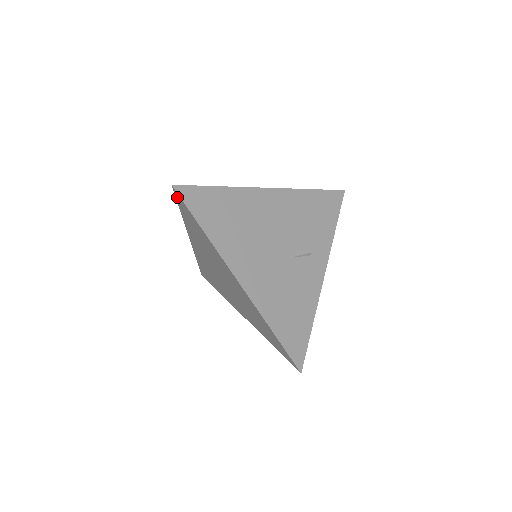
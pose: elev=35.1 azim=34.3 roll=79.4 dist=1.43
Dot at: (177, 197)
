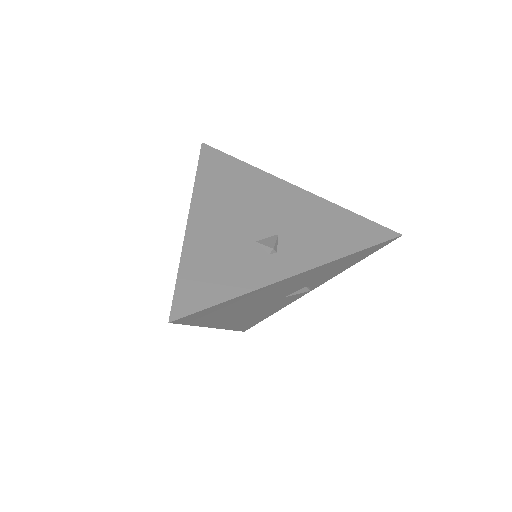
Dot at: (174, 308)
